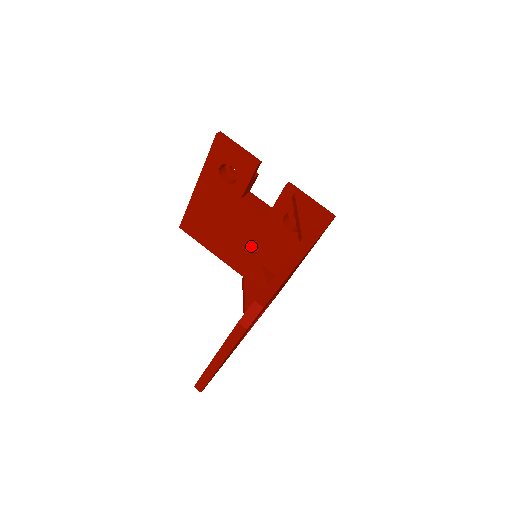
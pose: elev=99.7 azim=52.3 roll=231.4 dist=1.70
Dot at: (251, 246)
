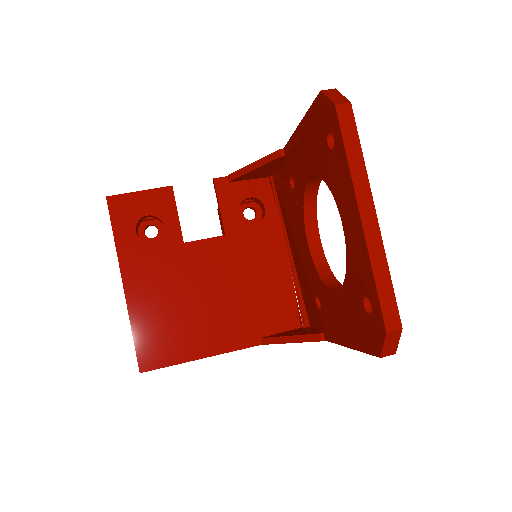
Dot at: (238, 289)
